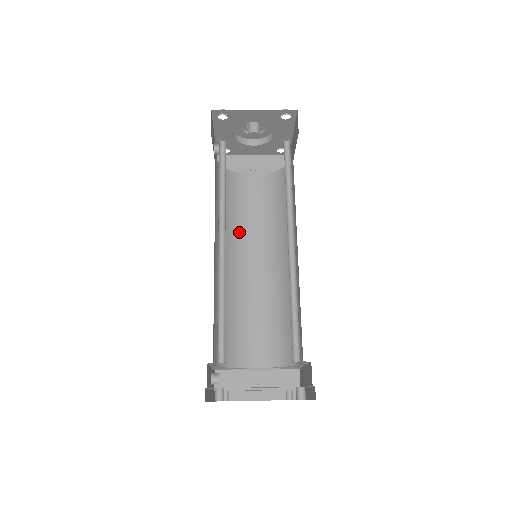
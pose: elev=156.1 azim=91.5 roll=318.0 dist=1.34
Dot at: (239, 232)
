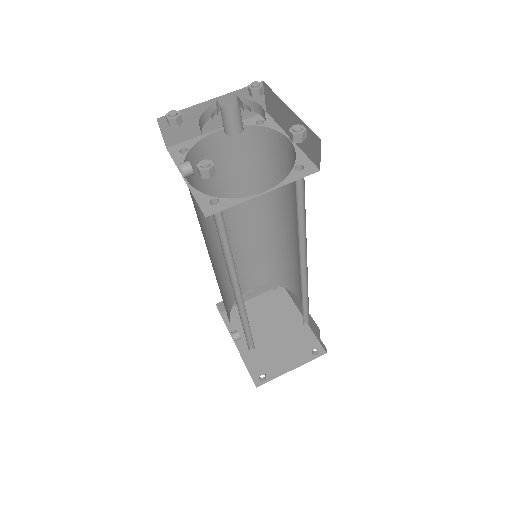
Dot at: occluded
